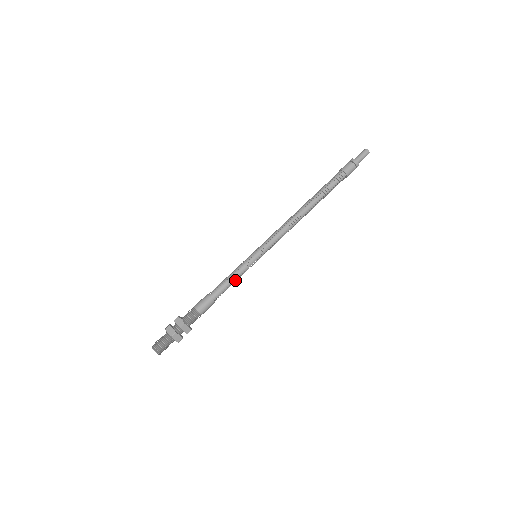
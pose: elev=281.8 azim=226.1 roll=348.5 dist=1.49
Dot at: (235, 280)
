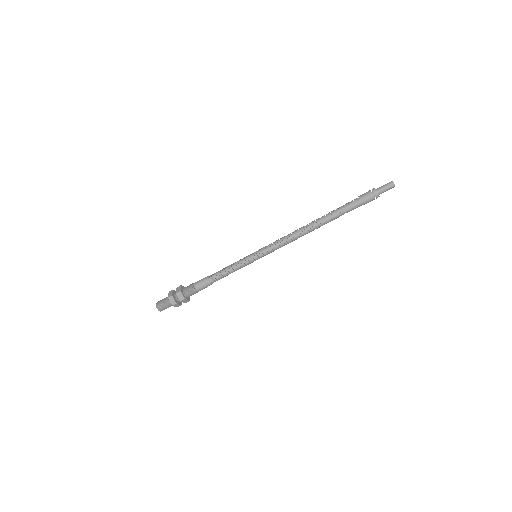
Dot at: occluded
